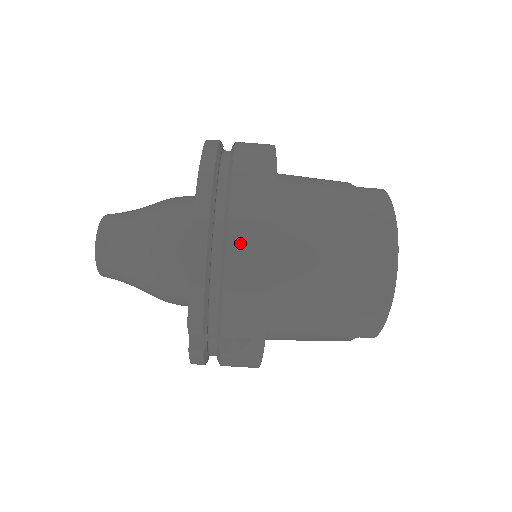
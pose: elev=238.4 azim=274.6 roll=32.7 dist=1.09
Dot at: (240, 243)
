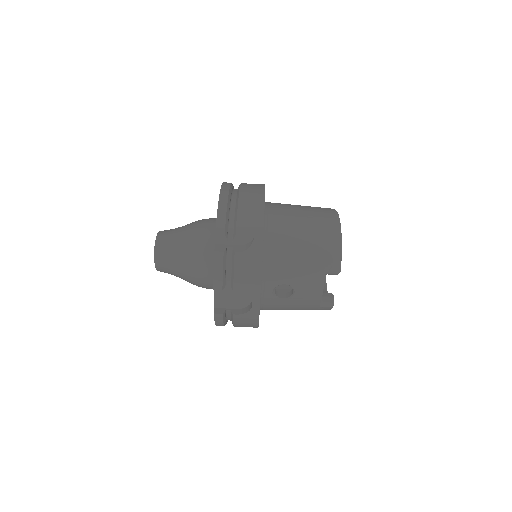
Dot at: (247, 191)
